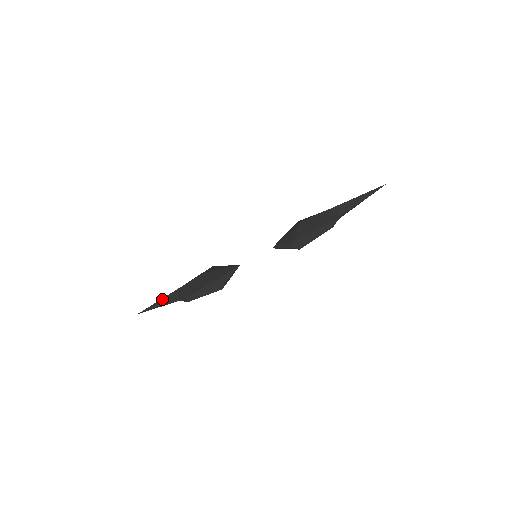
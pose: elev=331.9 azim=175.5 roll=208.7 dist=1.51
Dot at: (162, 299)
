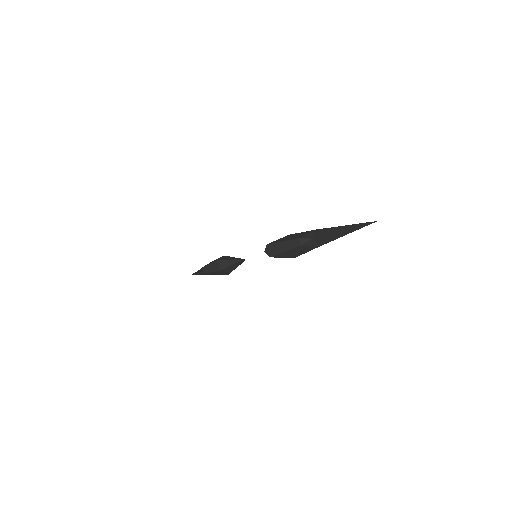
Dot at: occluded
